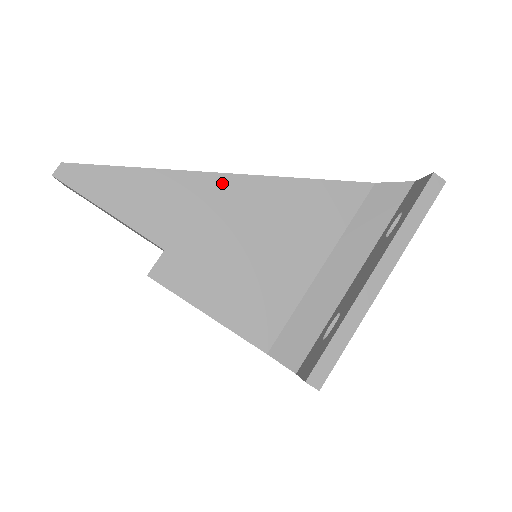
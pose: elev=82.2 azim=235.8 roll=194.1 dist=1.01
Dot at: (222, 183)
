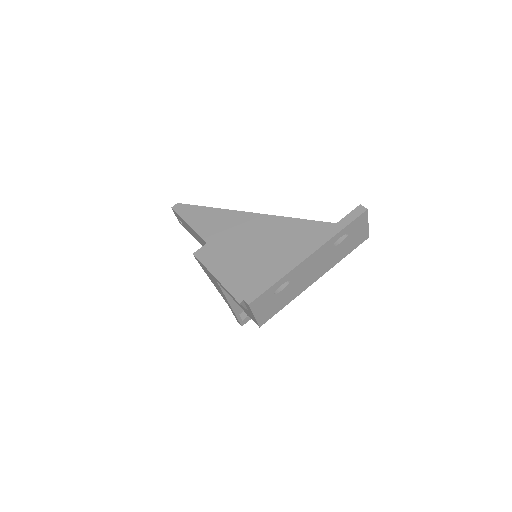
Dot at: (249, 217)
